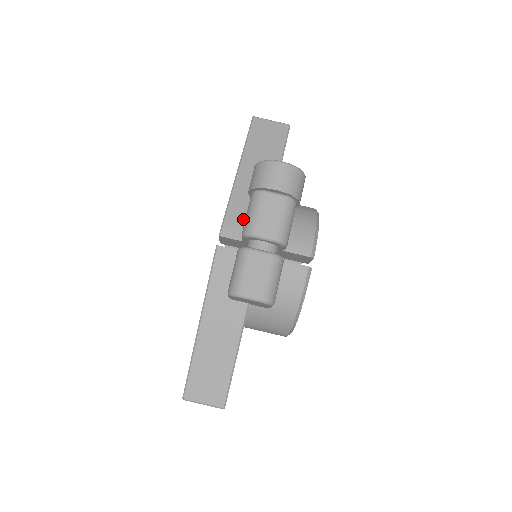
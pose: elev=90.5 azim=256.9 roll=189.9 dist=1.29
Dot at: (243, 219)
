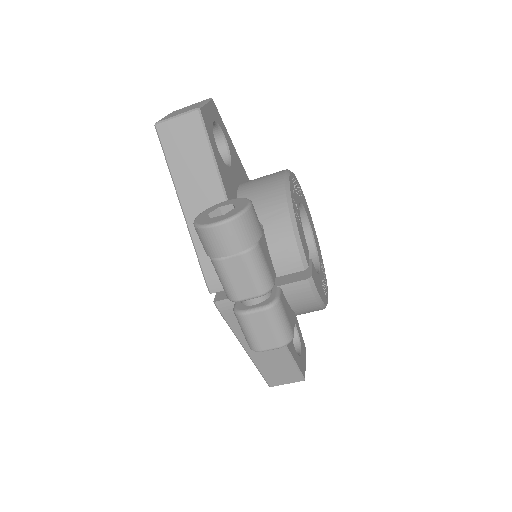
Dot at: occluded
